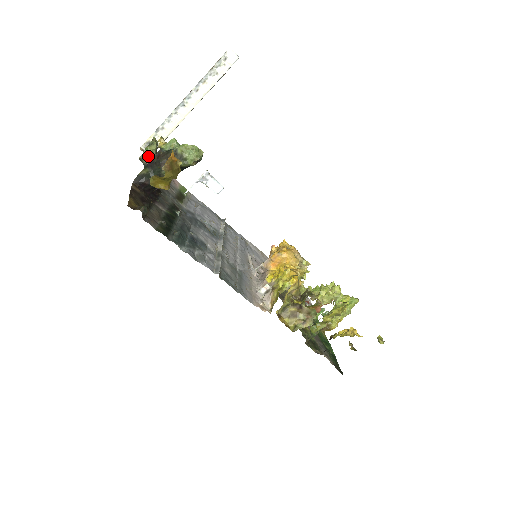
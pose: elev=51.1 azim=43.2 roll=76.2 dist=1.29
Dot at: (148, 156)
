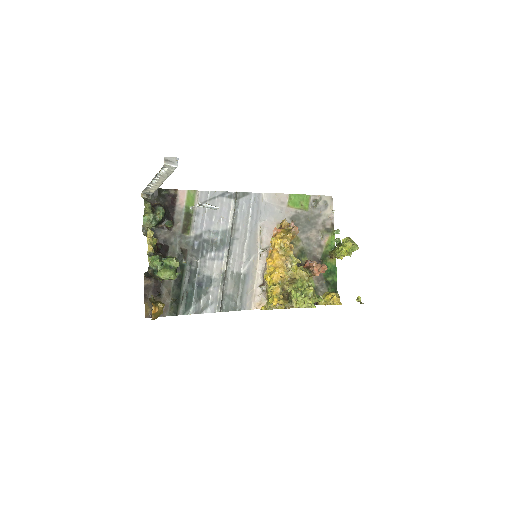
Dot at: (147, 224)
